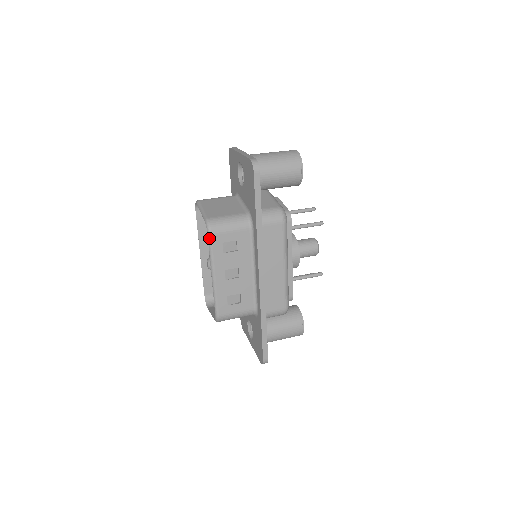
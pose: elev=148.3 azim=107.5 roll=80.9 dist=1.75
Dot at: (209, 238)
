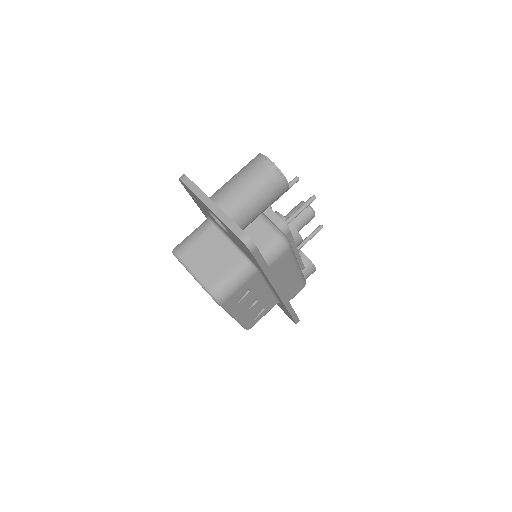
Dot at: (221, 306)
